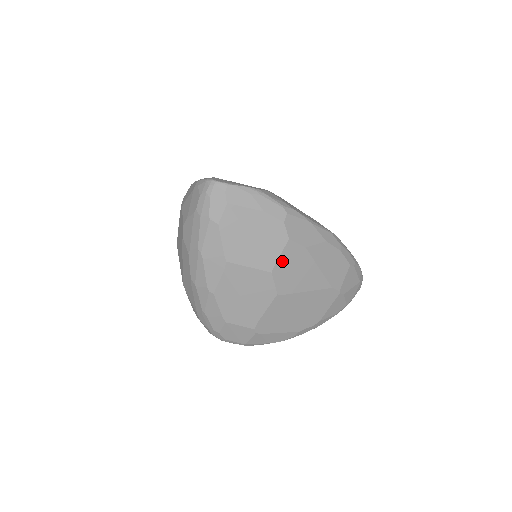
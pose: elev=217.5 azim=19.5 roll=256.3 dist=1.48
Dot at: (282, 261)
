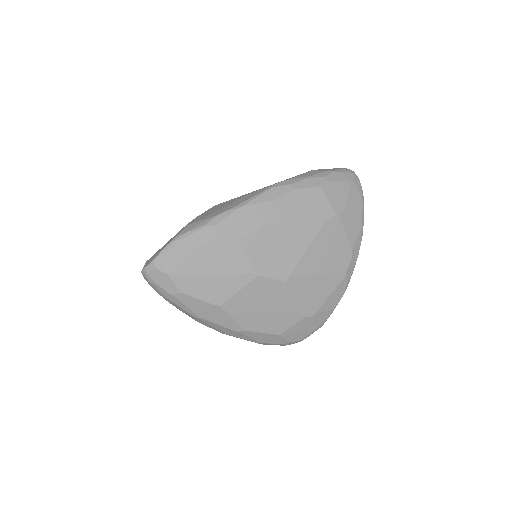
Dot at: (255, 259)
